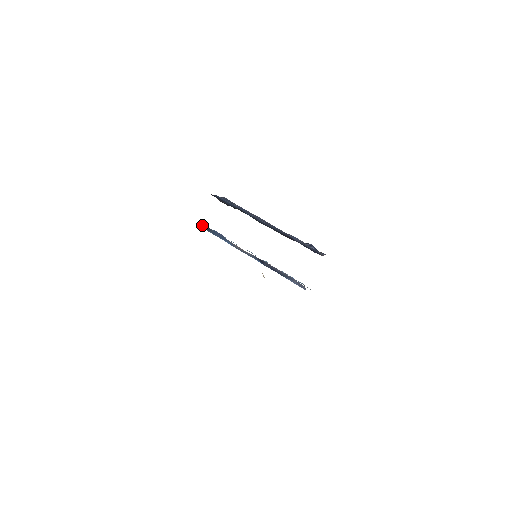
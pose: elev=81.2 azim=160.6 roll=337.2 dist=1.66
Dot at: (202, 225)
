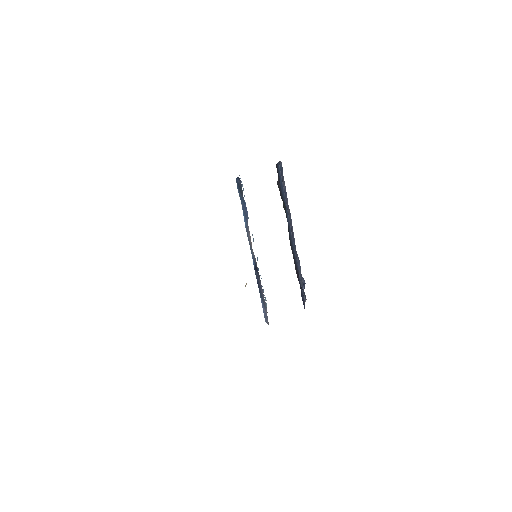
Dot at: (239, 181)
